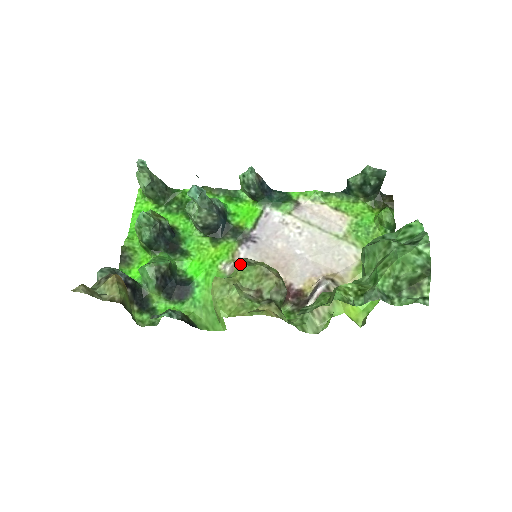
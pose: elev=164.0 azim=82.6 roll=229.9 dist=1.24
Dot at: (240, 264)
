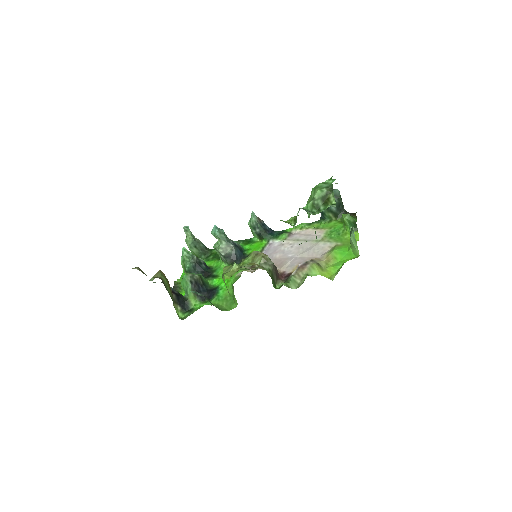
Dot at: (243, 259)
